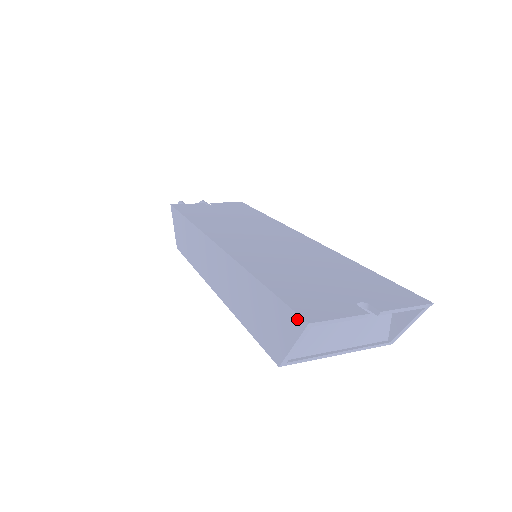
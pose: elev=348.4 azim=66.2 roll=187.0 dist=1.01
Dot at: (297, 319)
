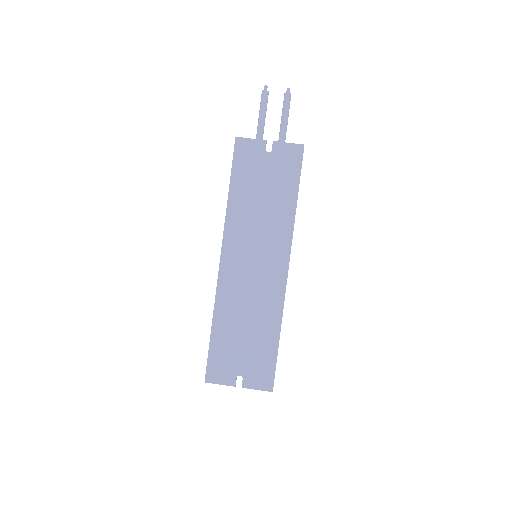
Dot at: (206, 372)
